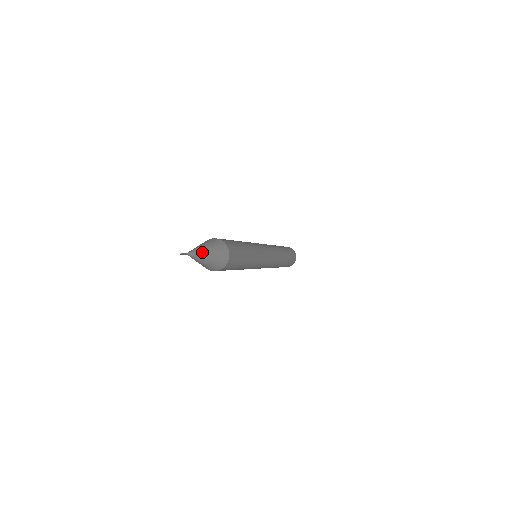
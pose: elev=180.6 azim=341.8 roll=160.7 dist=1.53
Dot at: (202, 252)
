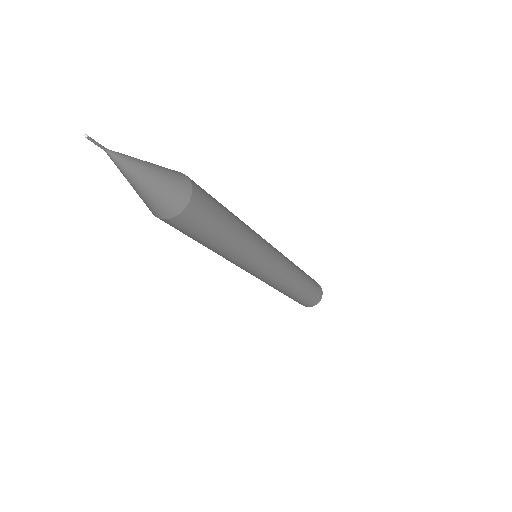
Dot at: (137, 162)
